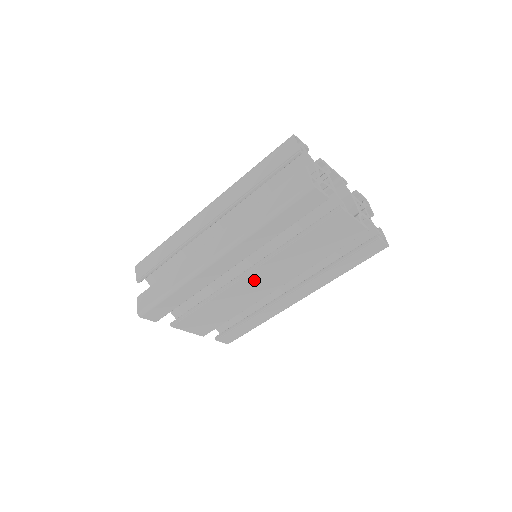
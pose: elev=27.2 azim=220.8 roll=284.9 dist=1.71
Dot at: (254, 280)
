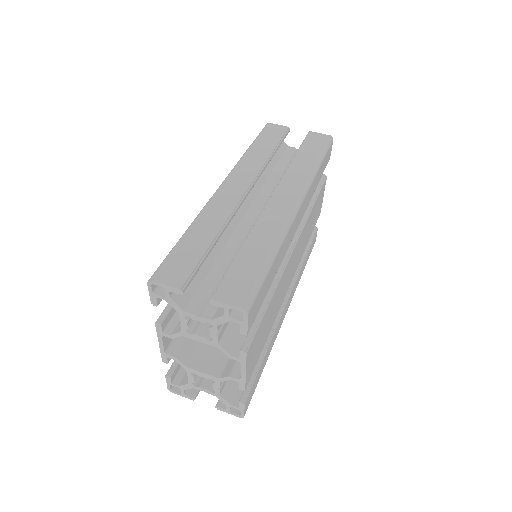
Dot at: (293, 259)
